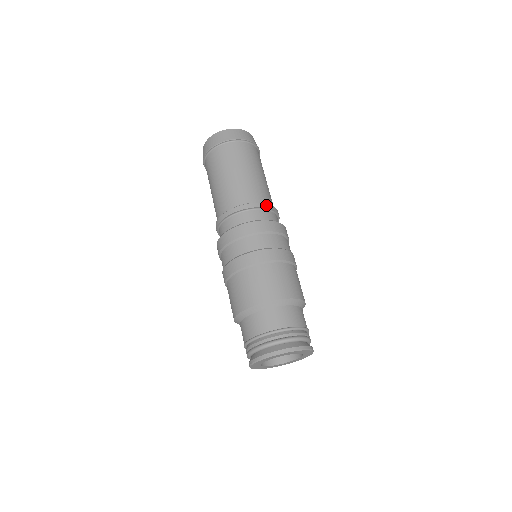
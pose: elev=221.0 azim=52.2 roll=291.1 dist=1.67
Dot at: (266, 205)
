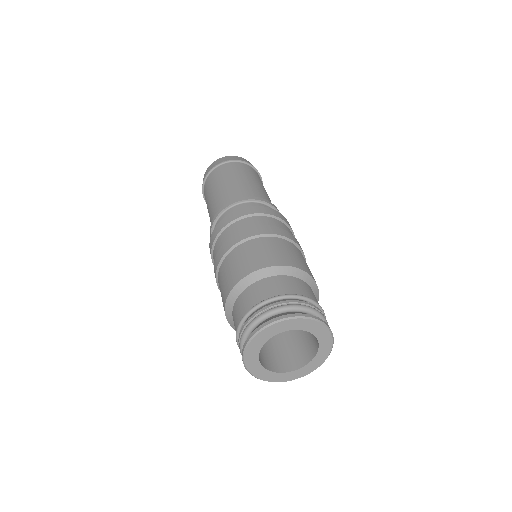
Dot at: (251, 198)
